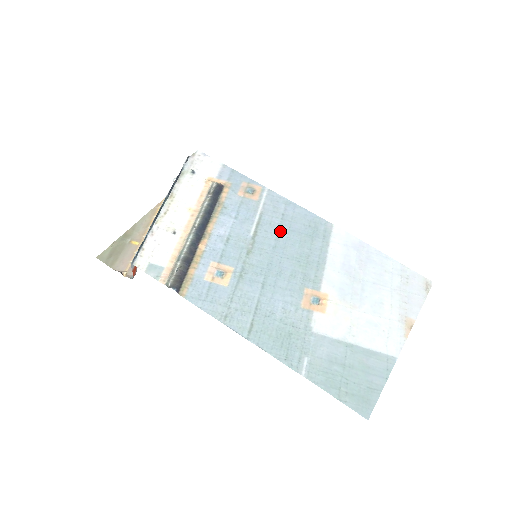
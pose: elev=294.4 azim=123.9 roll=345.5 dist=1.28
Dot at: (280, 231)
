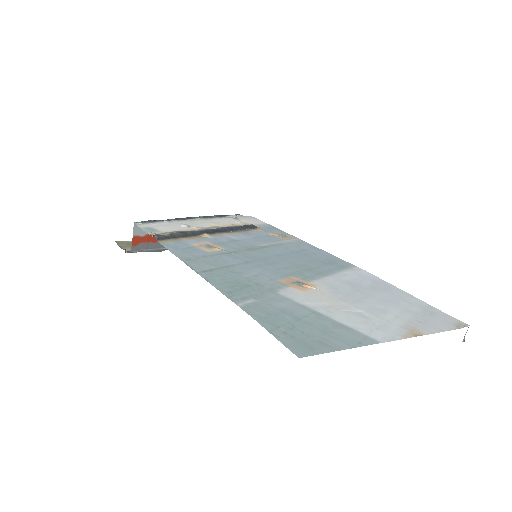
Dot at: (293, 252)
